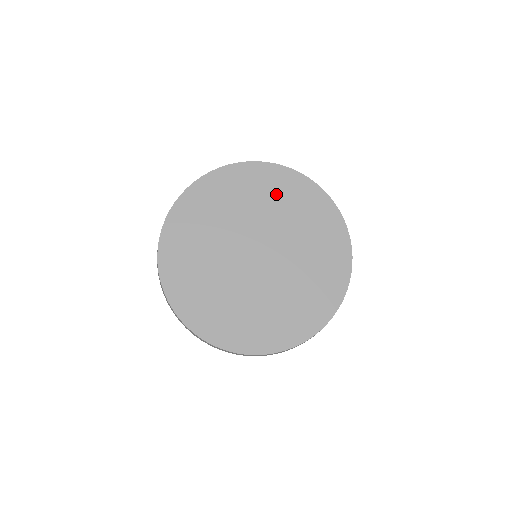
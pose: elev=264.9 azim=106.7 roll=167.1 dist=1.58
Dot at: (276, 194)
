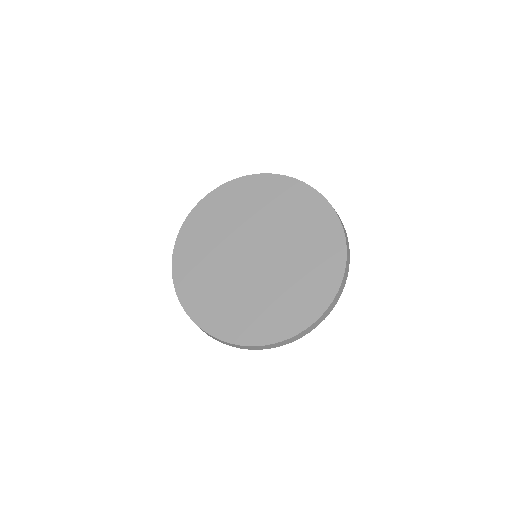
Dot at: (245, 201)
